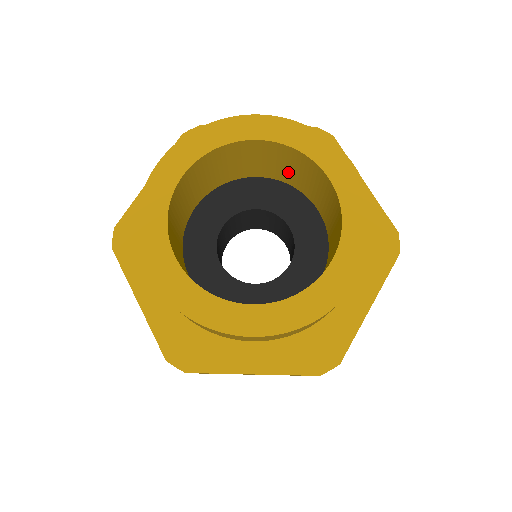
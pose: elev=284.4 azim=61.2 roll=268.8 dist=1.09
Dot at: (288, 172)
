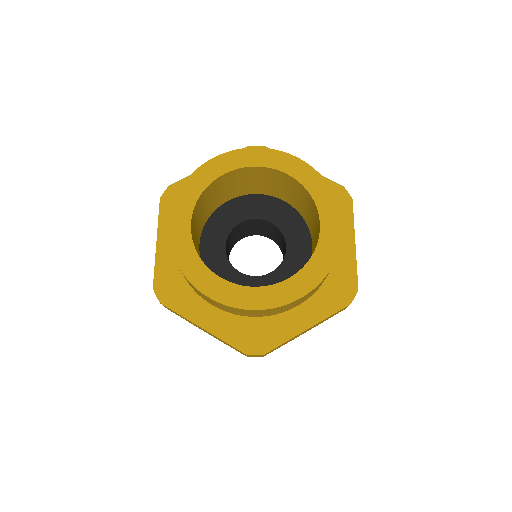
Dot at: (303, 207)
